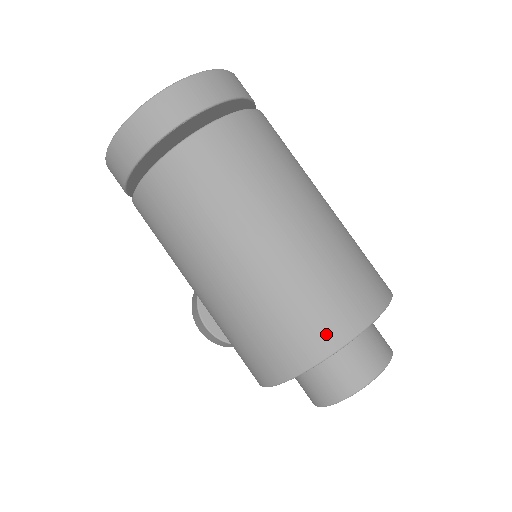
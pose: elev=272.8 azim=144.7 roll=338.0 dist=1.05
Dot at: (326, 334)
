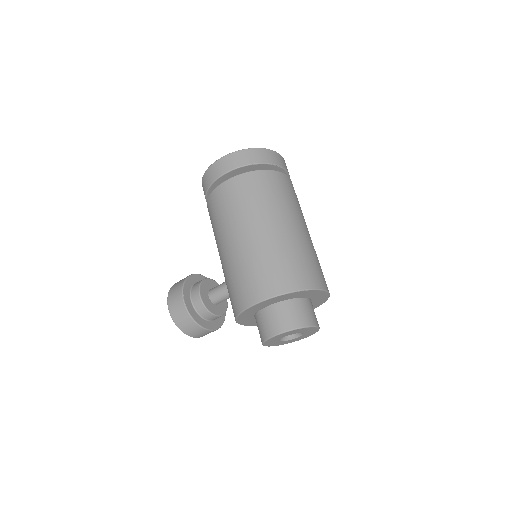
Dot at: (307, 279)
